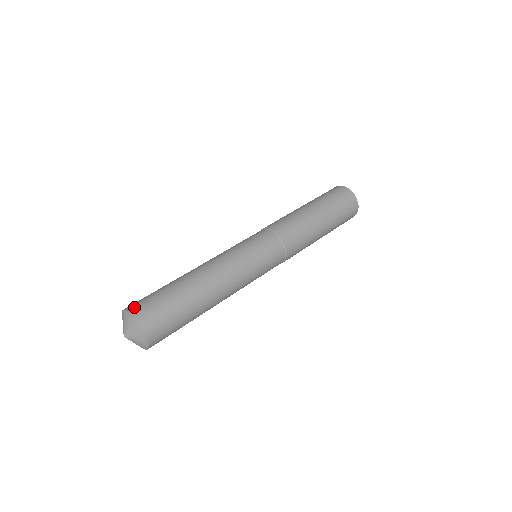
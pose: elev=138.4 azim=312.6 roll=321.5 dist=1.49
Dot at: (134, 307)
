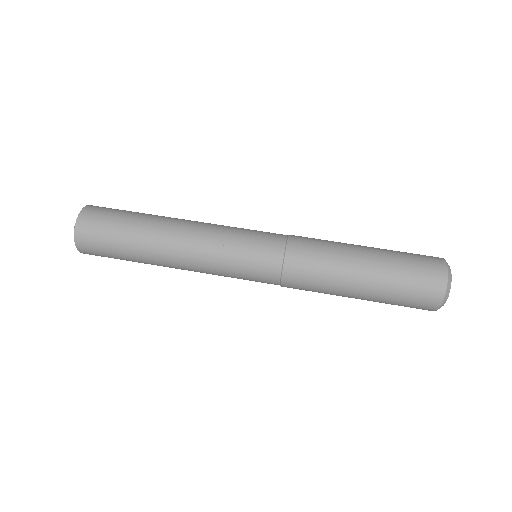
Dot at: (98, 206)
